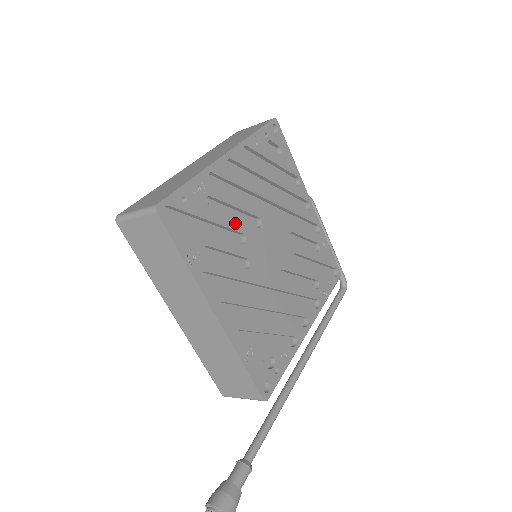
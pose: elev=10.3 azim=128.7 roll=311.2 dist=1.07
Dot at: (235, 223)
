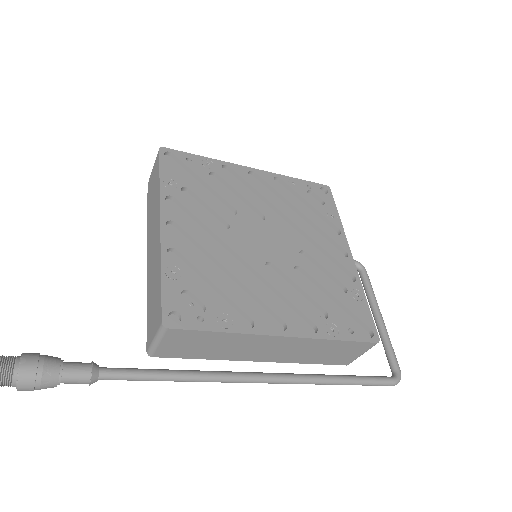
Dot at: (231, 199)
